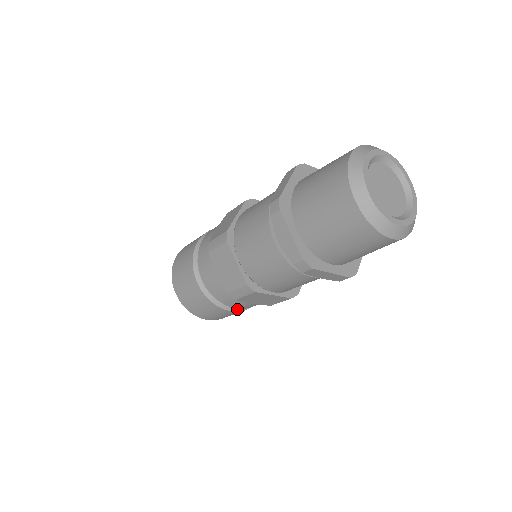
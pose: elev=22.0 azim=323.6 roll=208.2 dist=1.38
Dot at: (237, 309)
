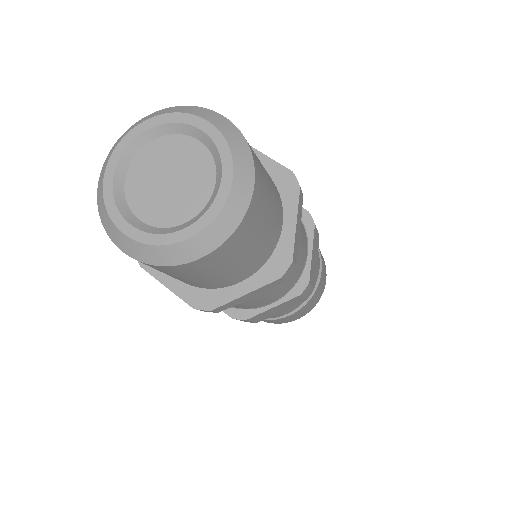
Dot at: (294, 310)
